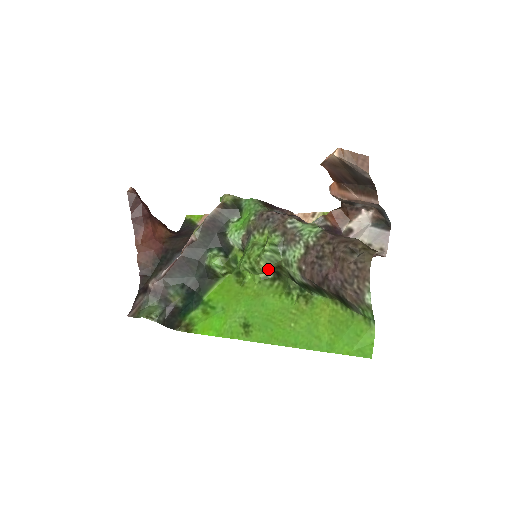
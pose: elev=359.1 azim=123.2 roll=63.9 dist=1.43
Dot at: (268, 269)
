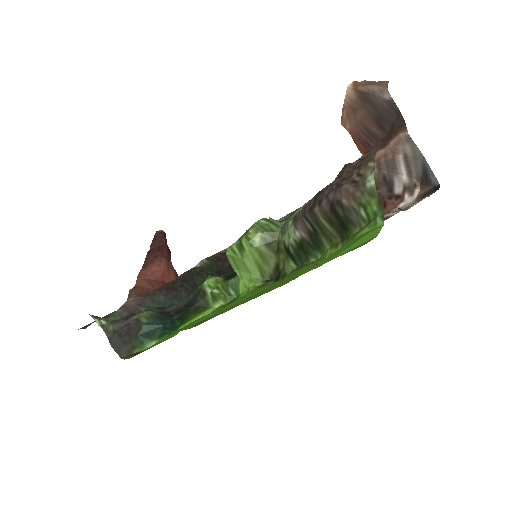
Dot at: (258, 238)
